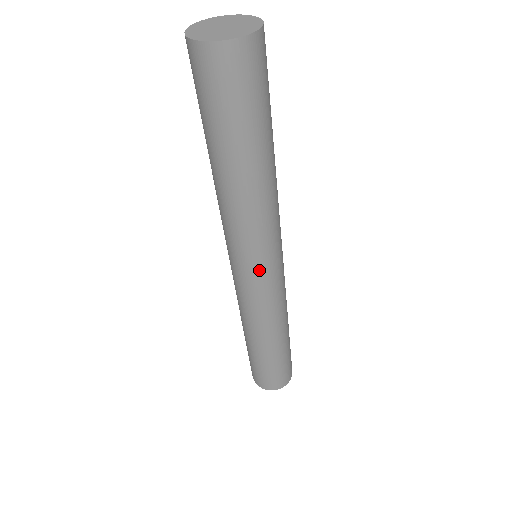
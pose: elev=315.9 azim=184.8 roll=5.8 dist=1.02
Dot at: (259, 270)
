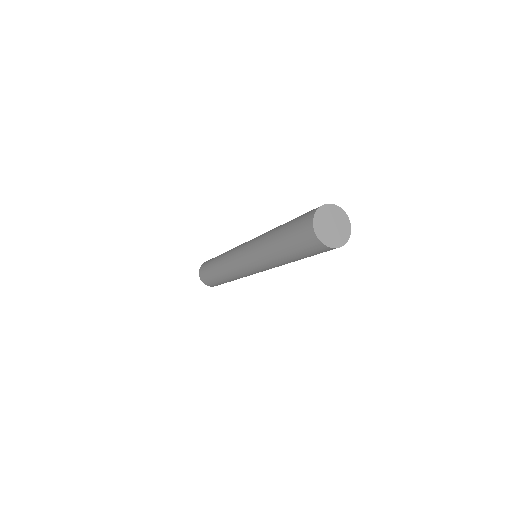
Dot at: (254, 271)
